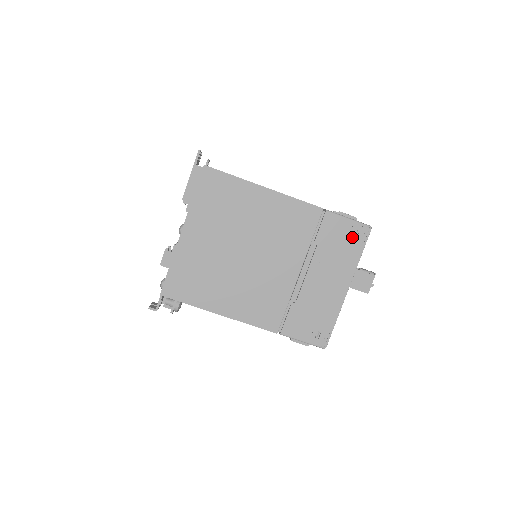
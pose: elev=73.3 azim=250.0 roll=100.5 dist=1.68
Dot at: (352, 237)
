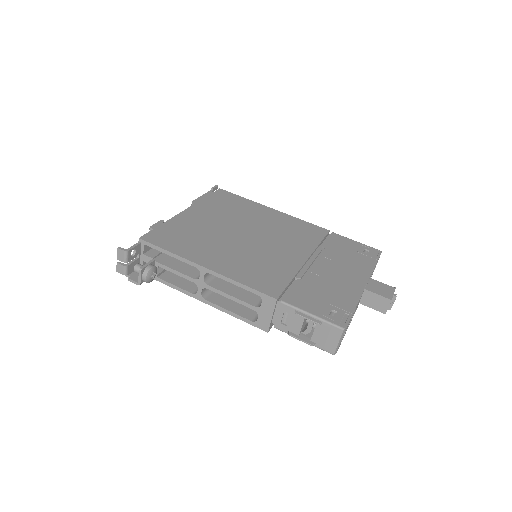
Dot at: (362, 252)
